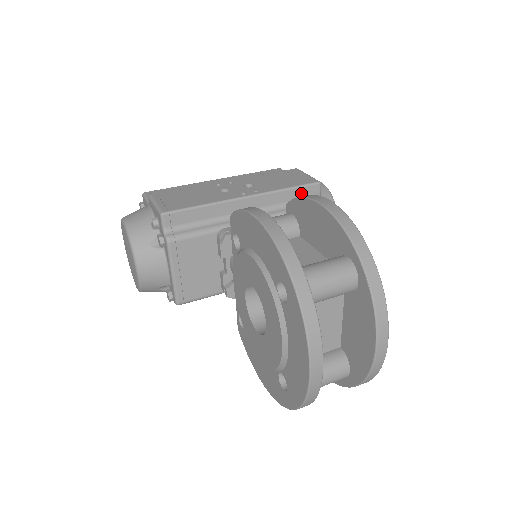
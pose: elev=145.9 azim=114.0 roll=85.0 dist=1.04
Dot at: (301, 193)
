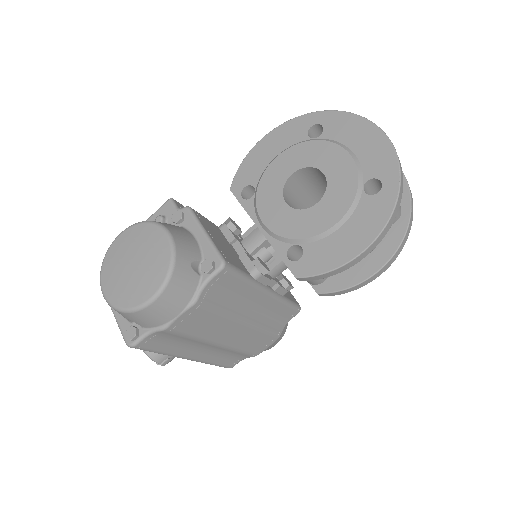
Dot at: occluded
